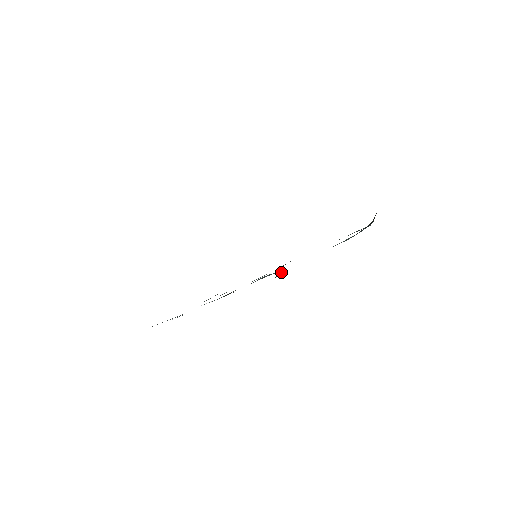
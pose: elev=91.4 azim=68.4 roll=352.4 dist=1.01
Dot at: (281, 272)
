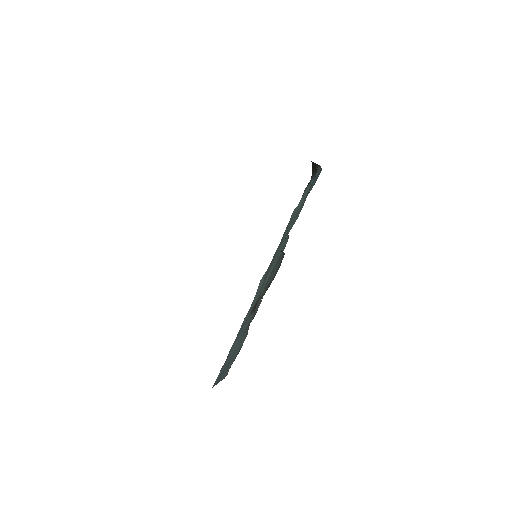
Dot at: occluded
